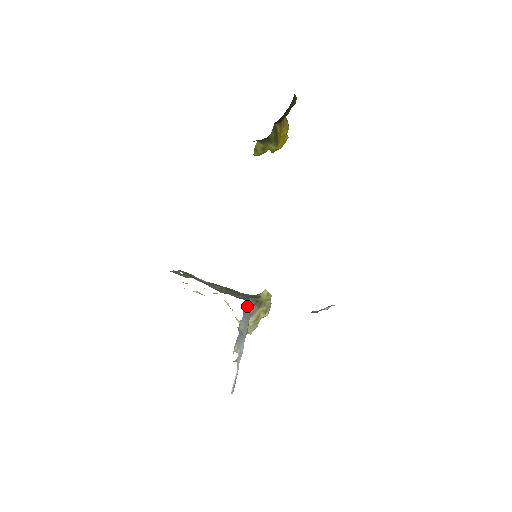
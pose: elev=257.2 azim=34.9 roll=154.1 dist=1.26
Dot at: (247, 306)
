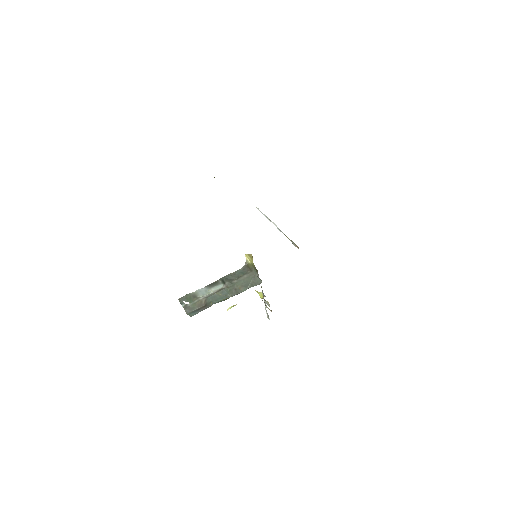
Dot at: occluded
